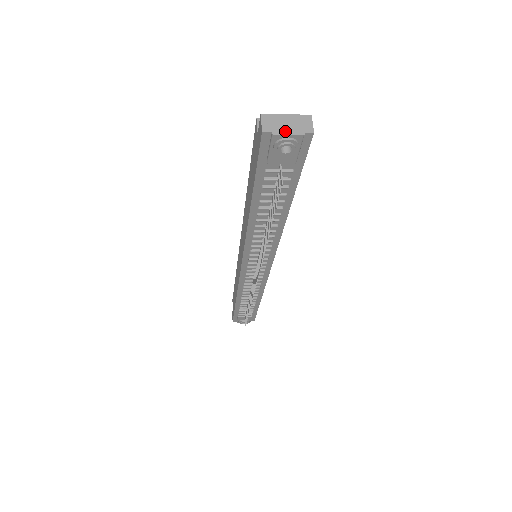
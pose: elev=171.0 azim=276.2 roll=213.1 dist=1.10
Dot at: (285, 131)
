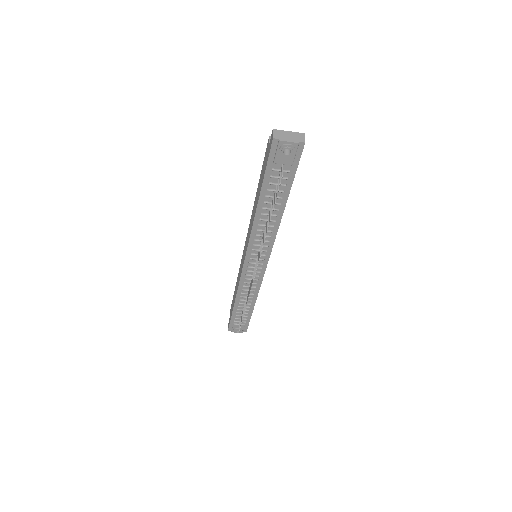
Dot at: (287, 140)
